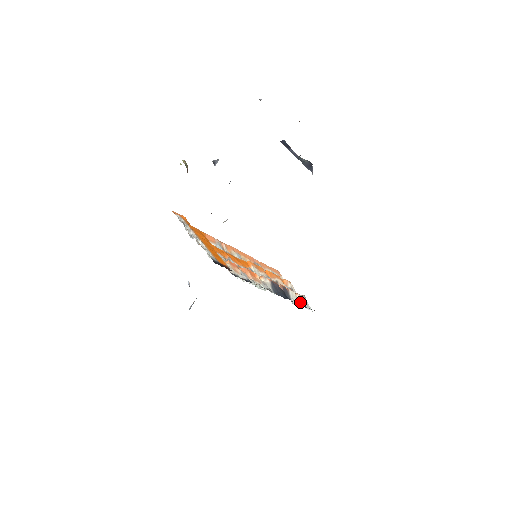
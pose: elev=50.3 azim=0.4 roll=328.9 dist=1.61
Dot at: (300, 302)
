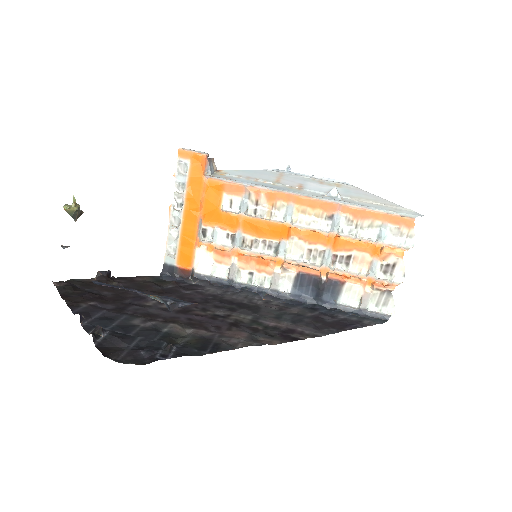
Dot at: (361, 301)
